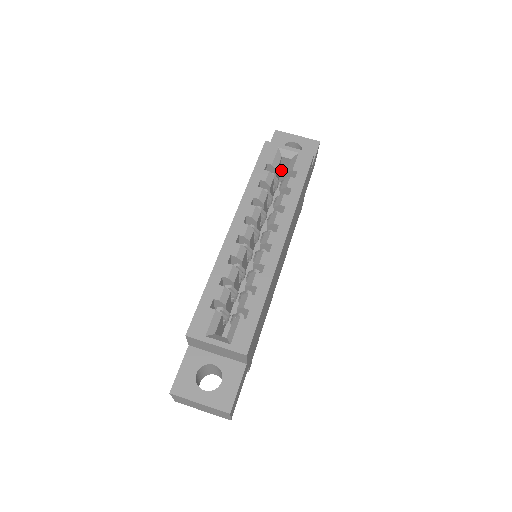
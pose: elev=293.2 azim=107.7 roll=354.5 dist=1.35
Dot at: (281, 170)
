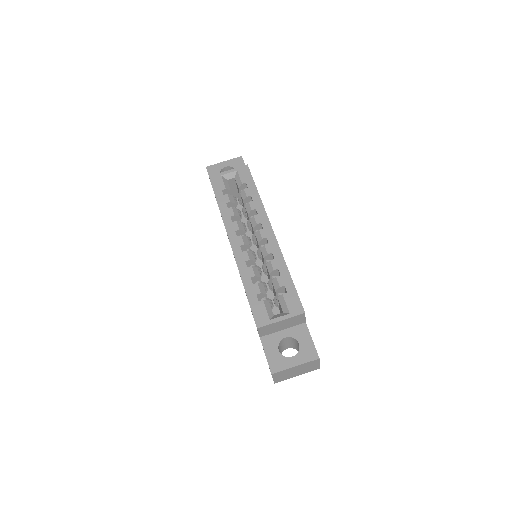
Dot at: (231, 190)
